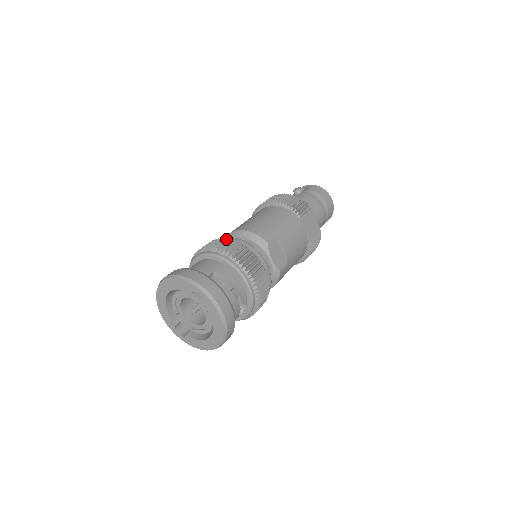
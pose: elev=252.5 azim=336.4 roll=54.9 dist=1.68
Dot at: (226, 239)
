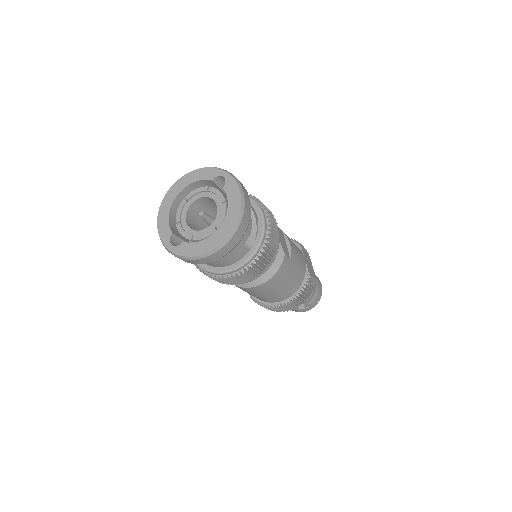
Dot at: occluded
